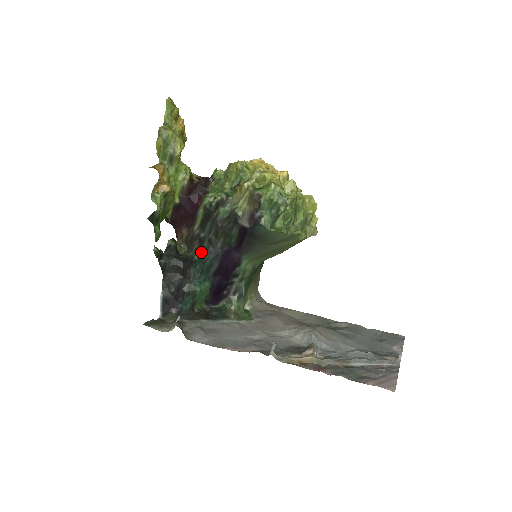
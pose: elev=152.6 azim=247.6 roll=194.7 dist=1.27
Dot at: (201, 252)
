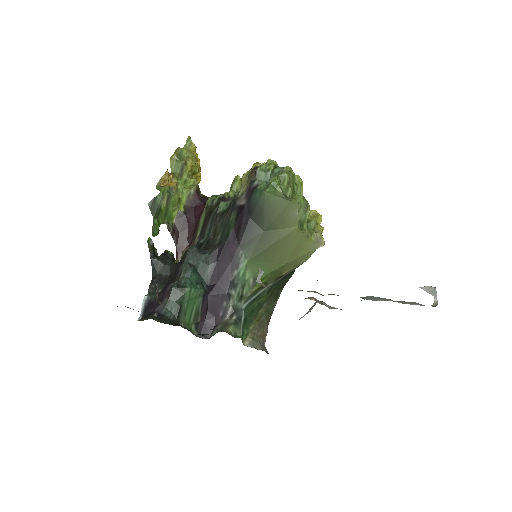
Dot at: (197, 247)
